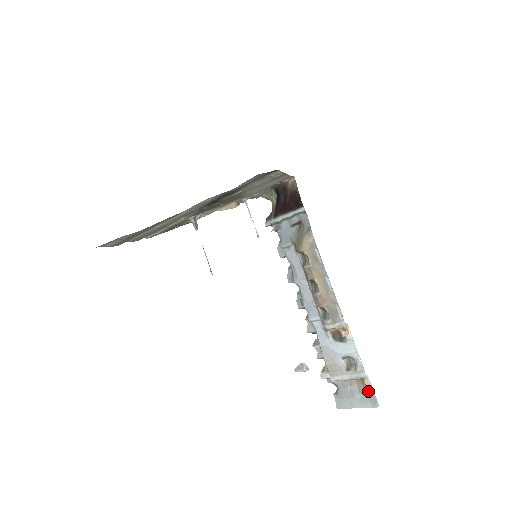
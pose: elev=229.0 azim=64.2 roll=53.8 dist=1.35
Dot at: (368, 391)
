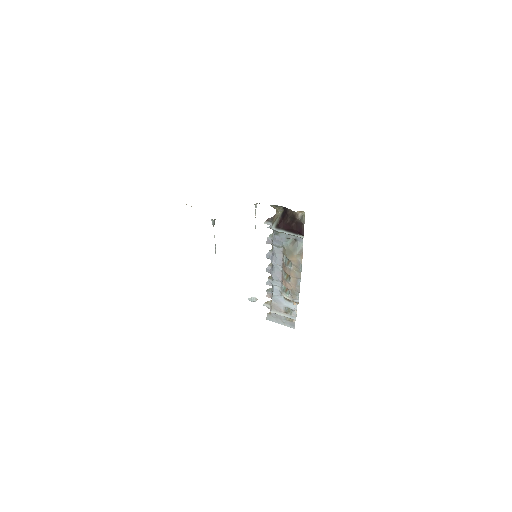
Dot at: (292, 321)
